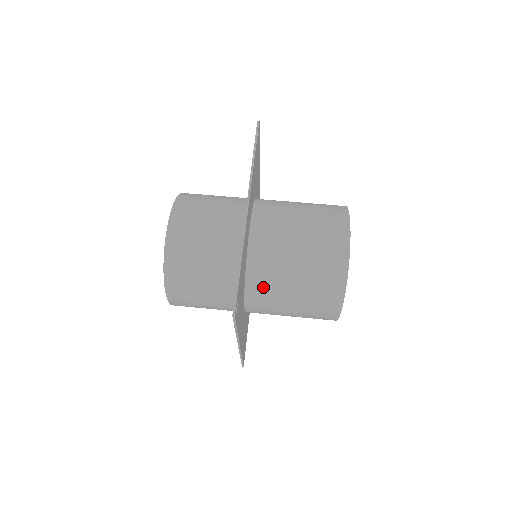
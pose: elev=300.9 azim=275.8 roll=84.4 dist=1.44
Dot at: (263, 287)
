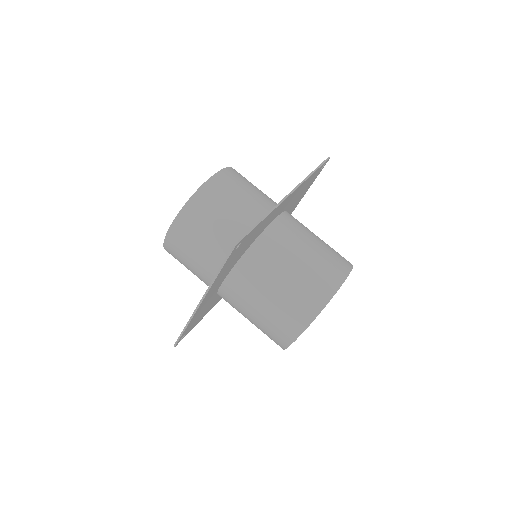
Dot at: occluded
